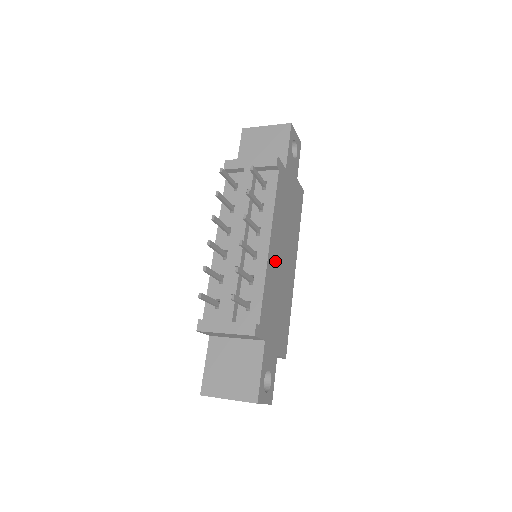
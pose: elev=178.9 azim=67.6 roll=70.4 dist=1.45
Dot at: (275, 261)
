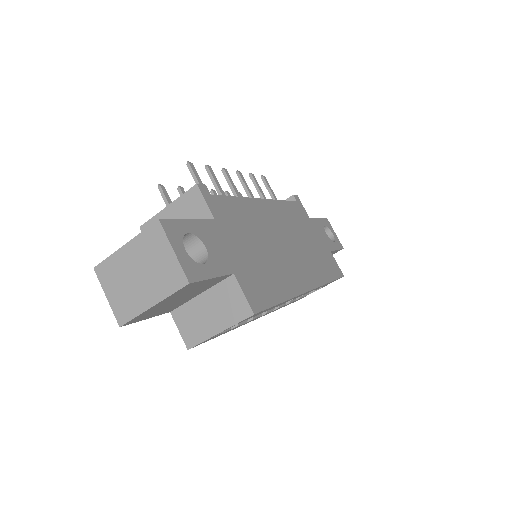
Dot at: (267, 220)
